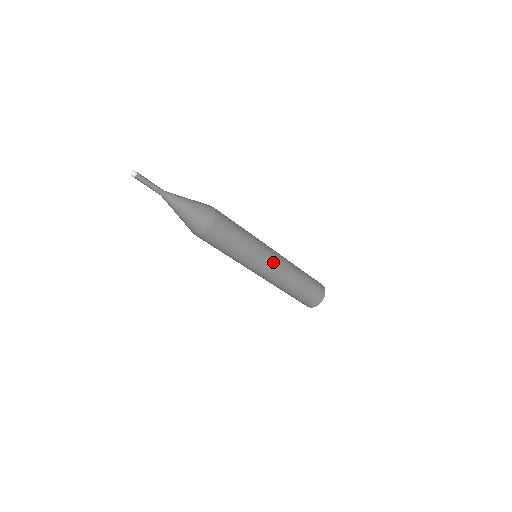
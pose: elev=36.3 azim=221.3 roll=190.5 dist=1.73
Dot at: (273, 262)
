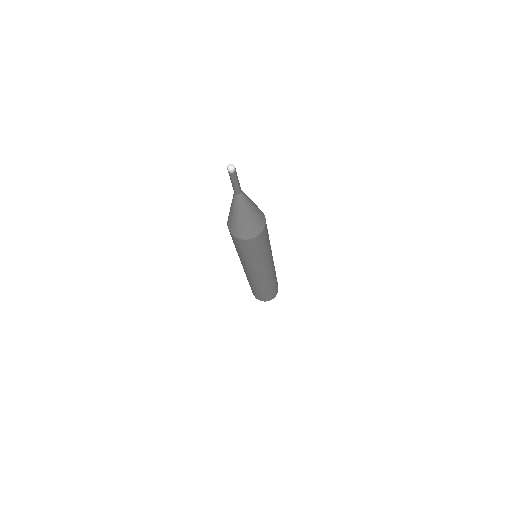
Dot at: (270, 268)
